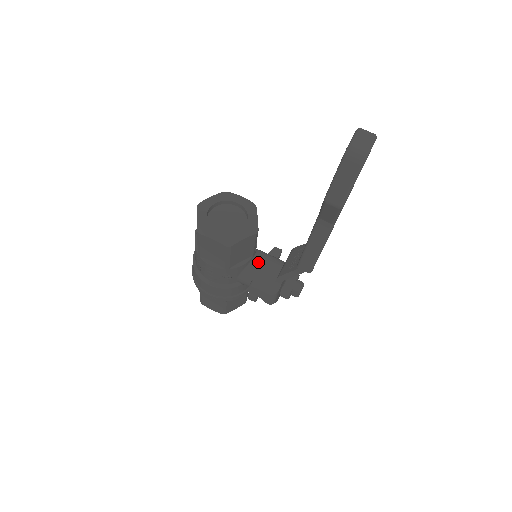
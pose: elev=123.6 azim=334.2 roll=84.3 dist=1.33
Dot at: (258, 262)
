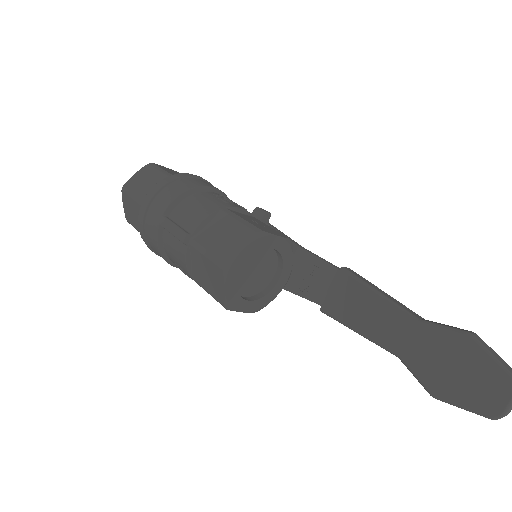
Dot at: occluded
